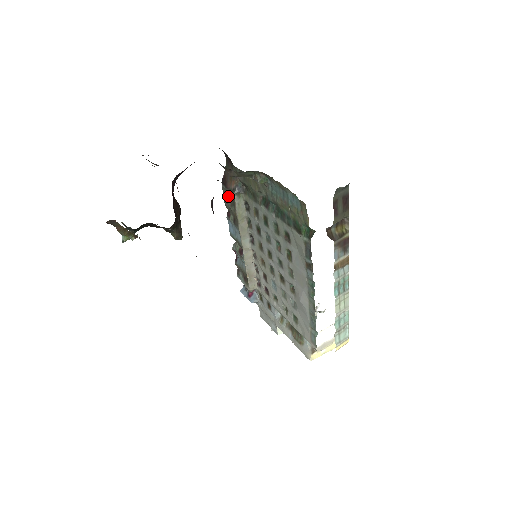
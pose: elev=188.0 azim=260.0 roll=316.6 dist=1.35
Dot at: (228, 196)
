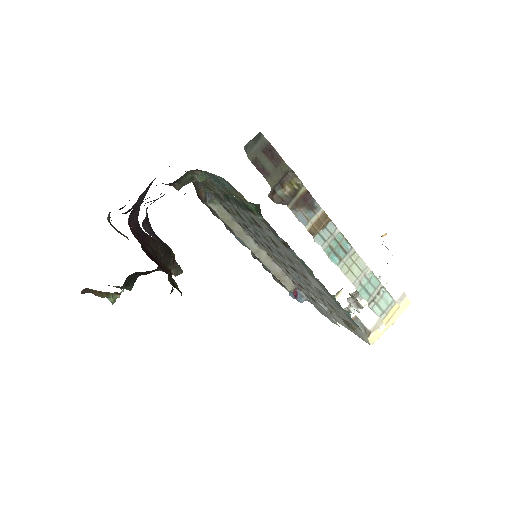
Dot at: occluded
